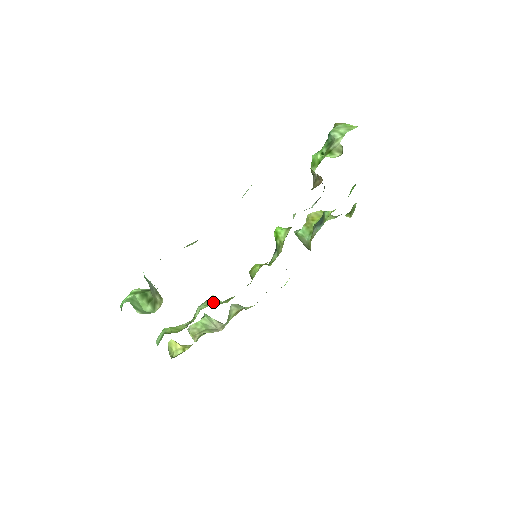
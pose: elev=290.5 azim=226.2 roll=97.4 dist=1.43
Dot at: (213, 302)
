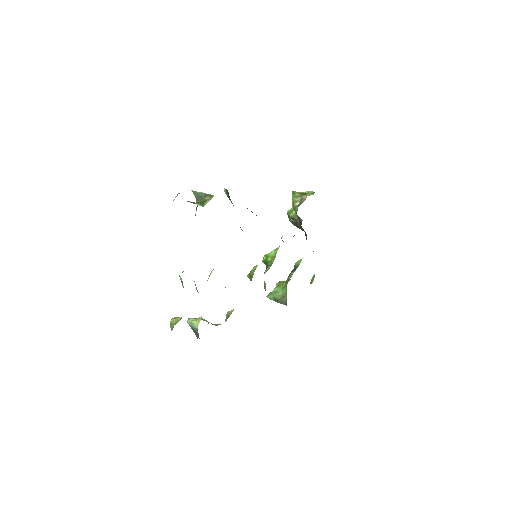
Dot at: occluded
